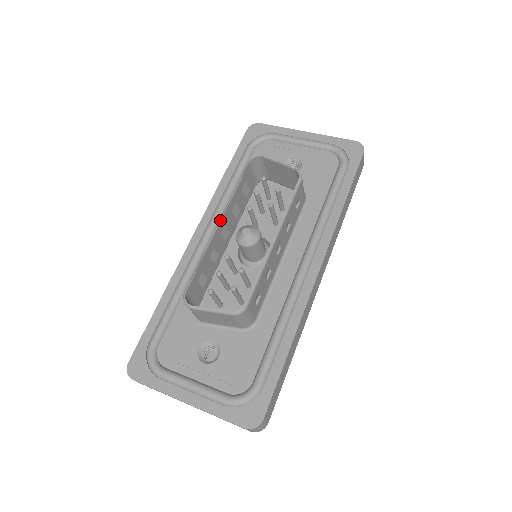
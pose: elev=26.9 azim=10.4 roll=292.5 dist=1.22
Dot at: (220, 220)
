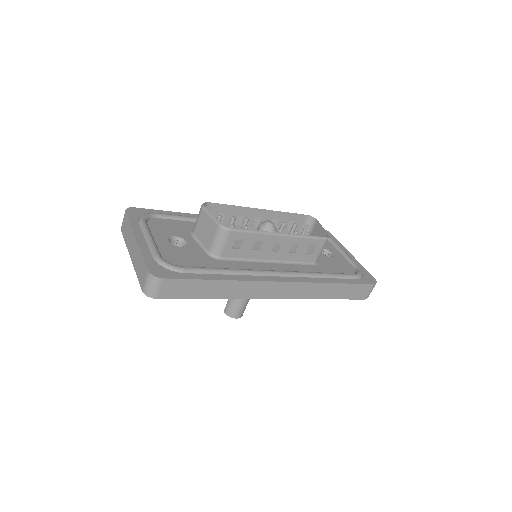
Dot at: (264, 209)
